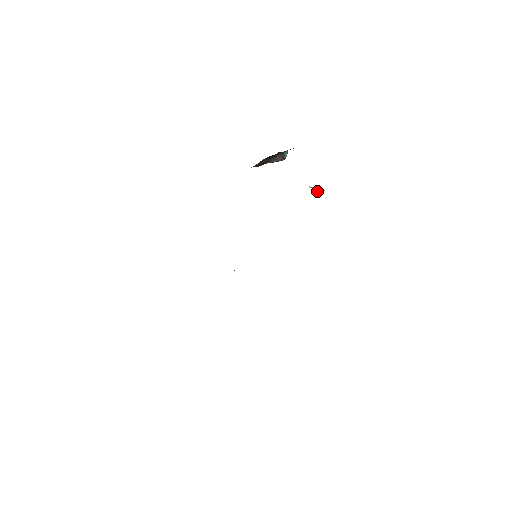
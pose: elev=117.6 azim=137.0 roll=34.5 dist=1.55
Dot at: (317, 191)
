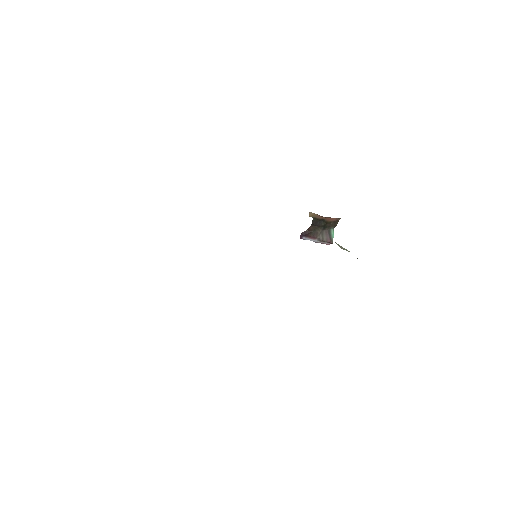
Dot at: (342, 248)
